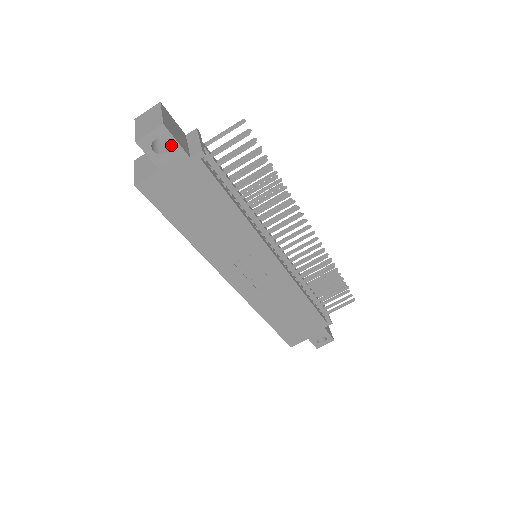
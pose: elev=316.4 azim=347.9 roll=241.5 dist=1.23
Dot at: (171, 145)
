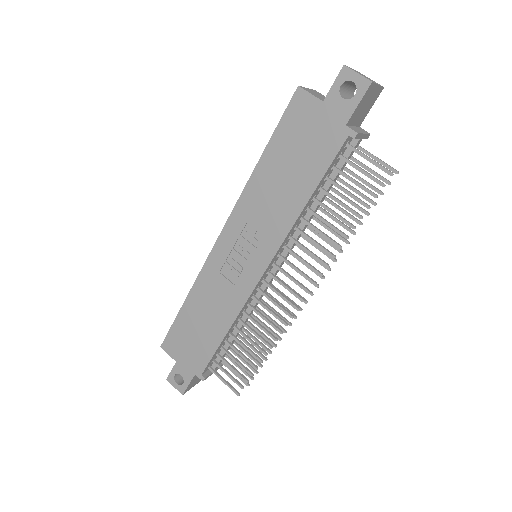
Dot at: (353, 100)
